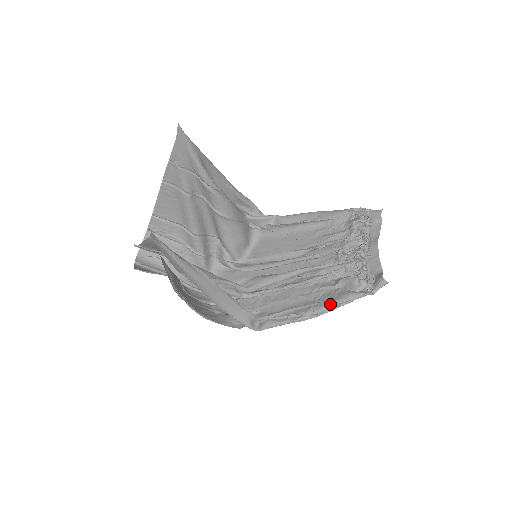
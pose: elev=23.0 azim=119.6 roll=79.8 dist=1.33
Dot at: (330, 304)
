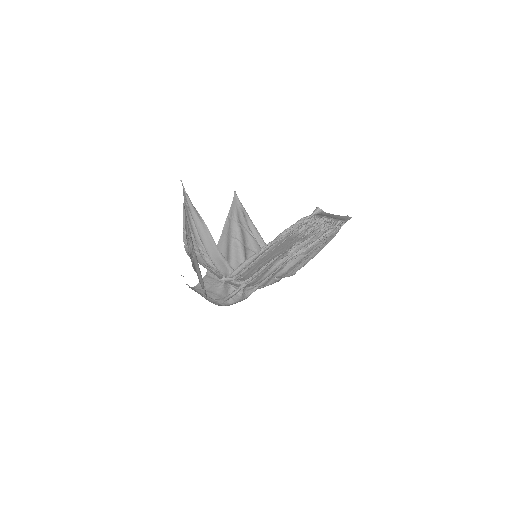
Dot at: (278, 235)
